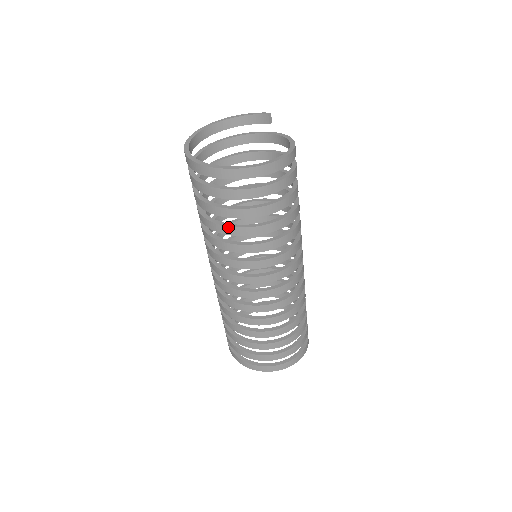
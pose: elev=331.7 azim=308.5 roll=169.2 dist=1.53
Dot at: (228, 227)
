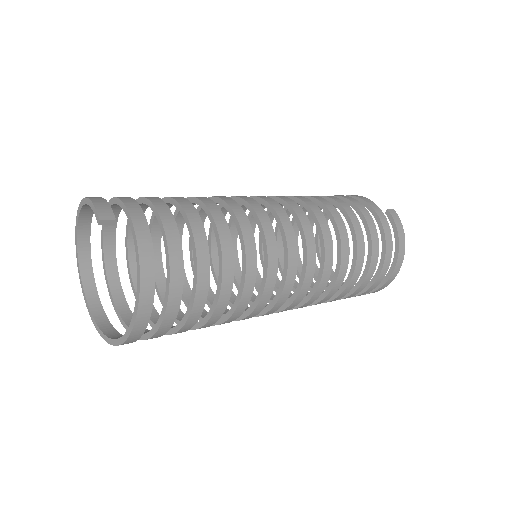
Dot at: occluded
